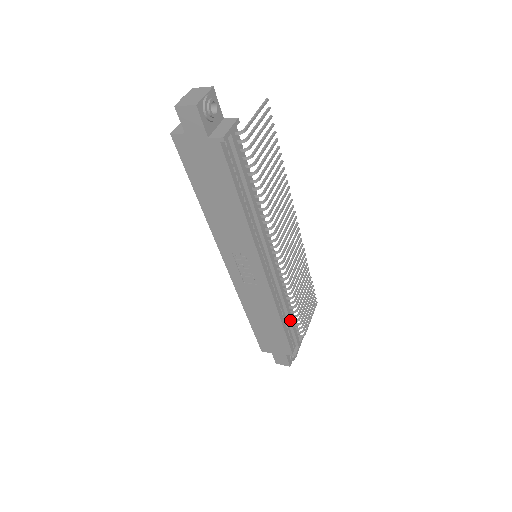
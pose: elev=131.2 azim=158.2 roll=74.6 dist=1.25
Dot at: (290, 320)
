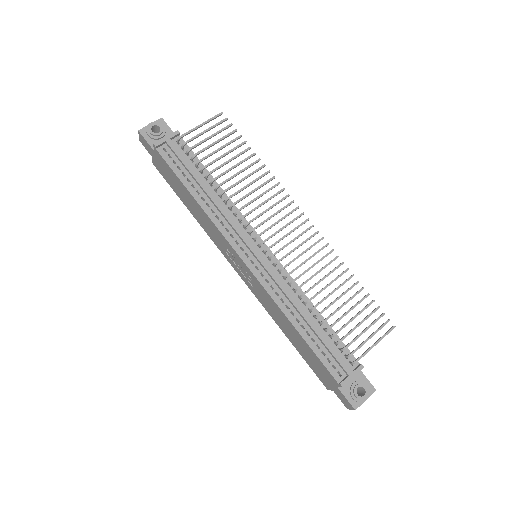
Dot at: (314, 331)
